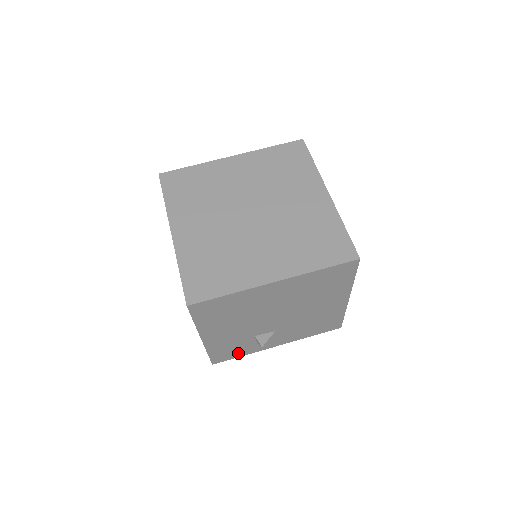
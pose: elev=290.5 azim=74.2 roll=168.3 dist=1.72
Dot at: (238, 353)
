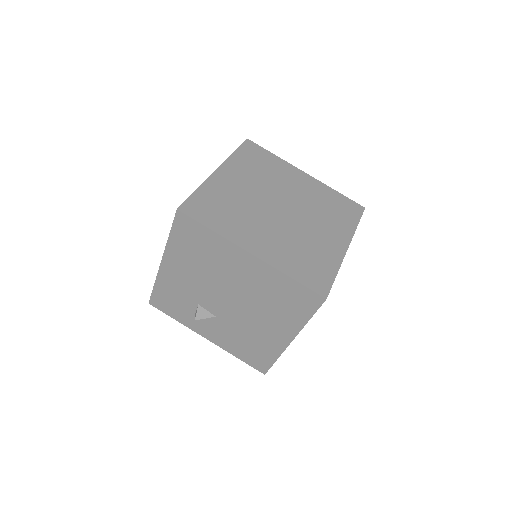
Dot at: (174, 312)
